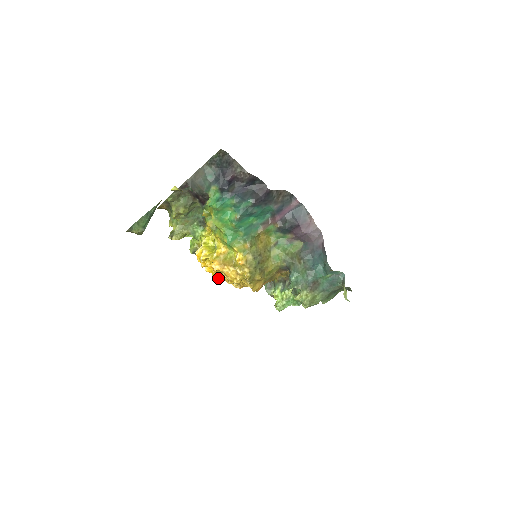
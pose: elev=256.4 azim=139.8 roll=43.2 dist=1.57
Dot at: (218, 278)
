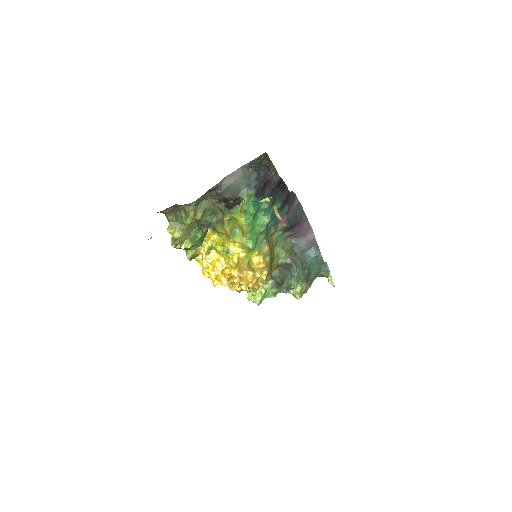
Dot at: occluded
